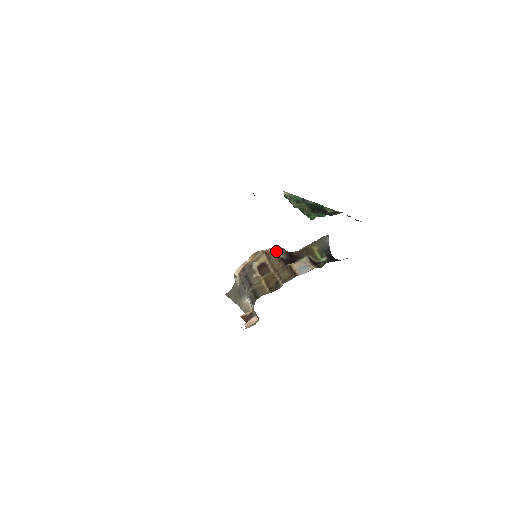
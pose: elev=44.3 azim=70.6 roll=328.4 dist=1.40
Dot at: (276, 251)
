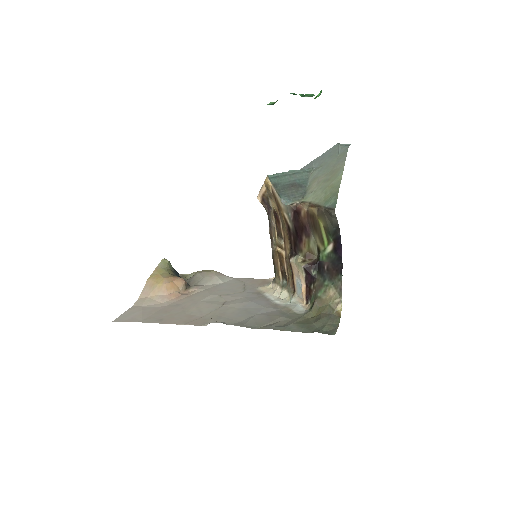
Dot at: (282, 208)
